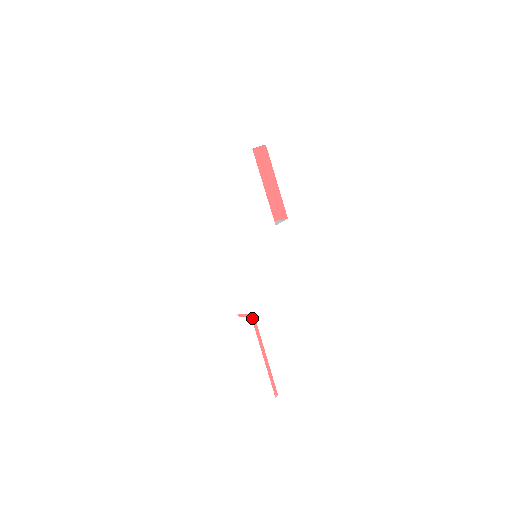
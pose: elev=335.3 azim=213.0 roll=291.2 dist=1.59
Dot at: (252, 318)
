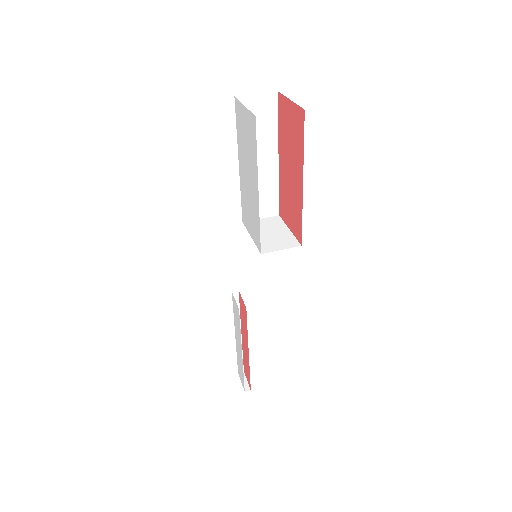
Dot at: (245, 309)
